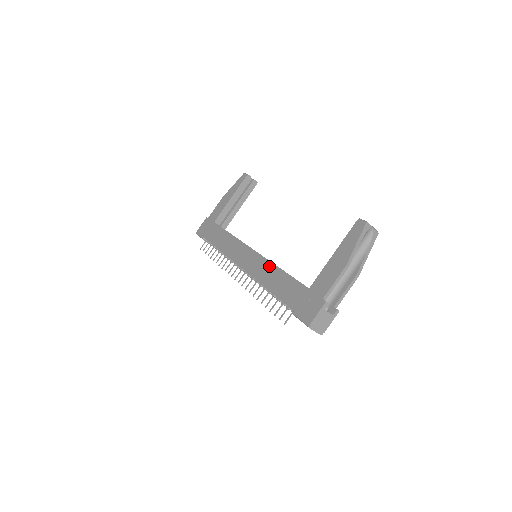
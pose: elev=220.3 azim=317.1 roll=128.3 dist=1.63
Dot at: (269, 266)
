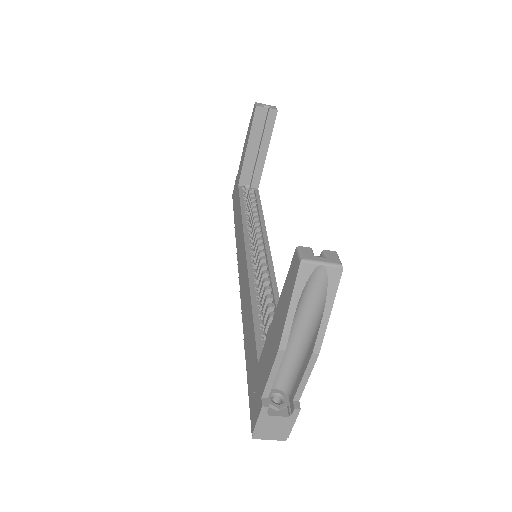
Dot at: (247, 291)
